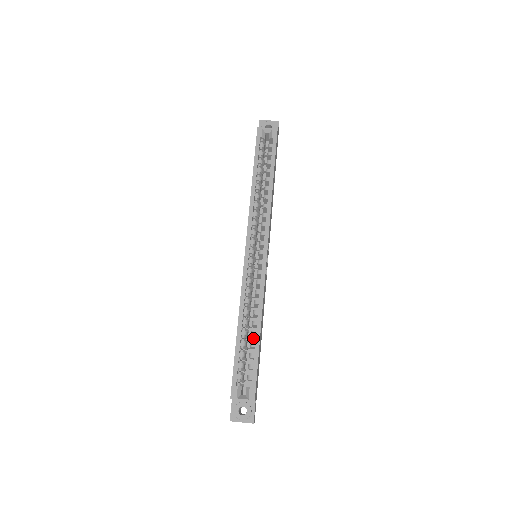
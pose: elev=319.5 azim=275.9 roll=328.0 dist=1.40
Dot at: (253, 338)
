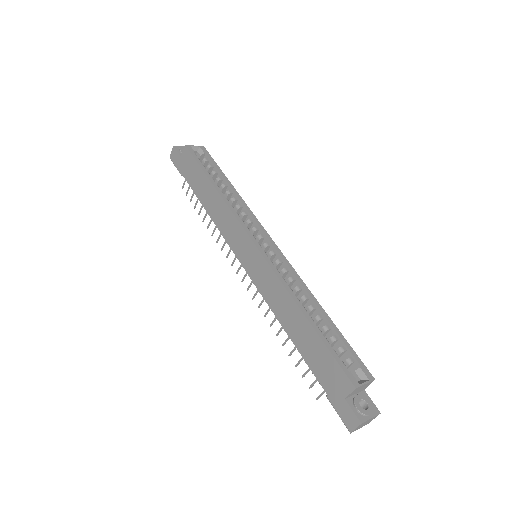
Dot at: occluded
